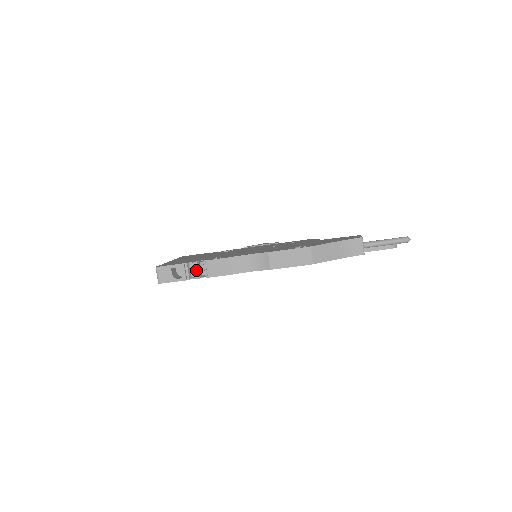
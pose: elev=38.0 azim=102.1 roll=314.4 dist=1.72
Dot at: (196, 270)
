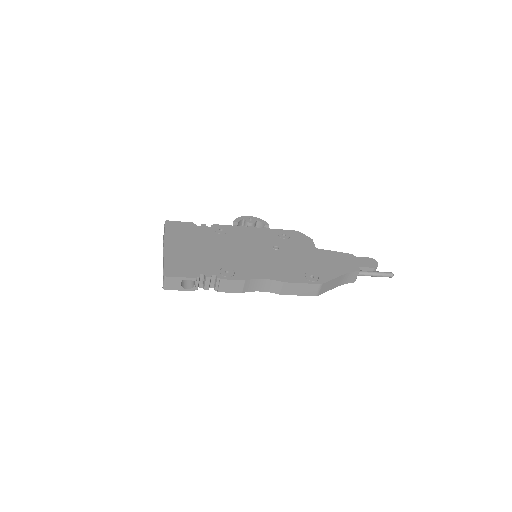
Dot at: (207, 284)
